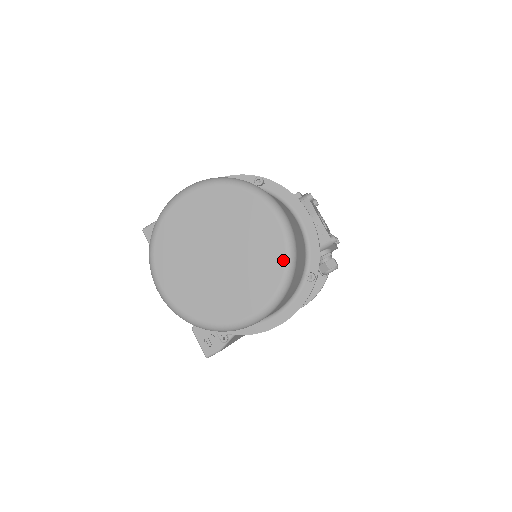
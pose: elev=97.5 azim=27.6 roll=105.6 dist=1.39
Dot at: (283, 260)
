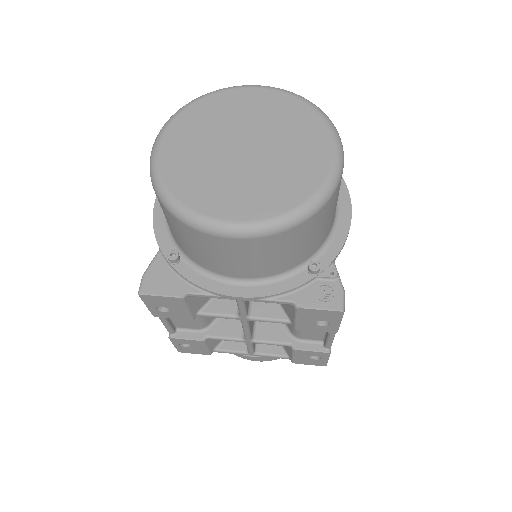
Dot at: (296, 100)
